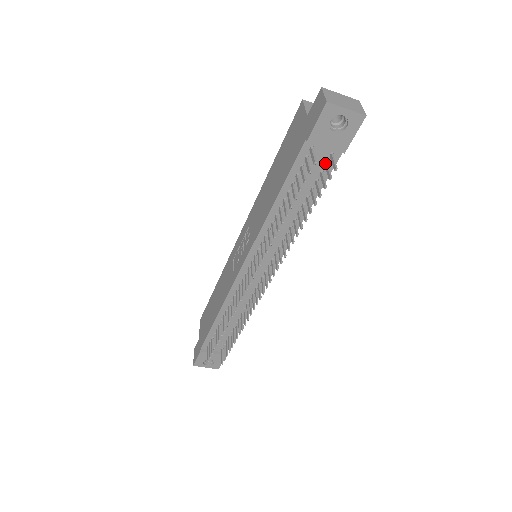
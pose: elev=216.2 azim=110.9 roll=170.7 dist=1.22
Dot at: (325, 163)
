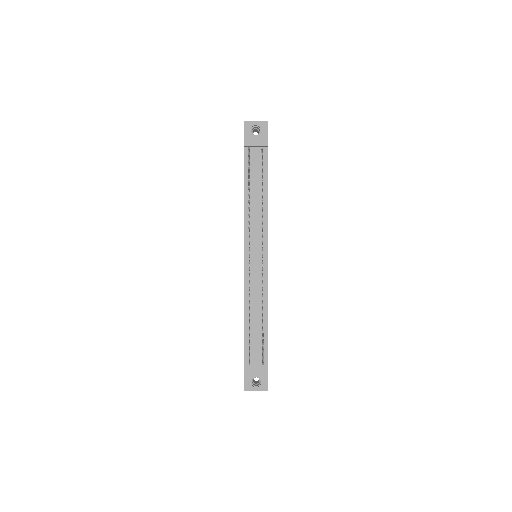
Dot at: (261, 158)
